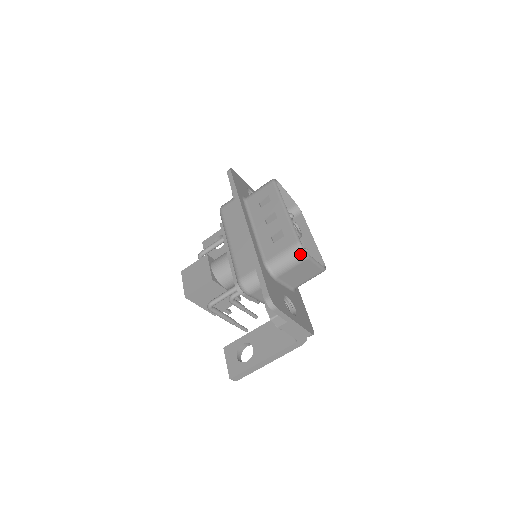
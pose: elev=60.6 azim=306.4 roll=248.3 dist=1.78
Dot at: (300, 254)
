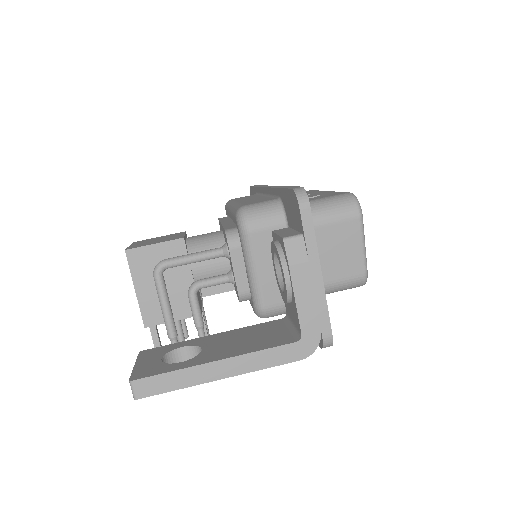
Dot at: (351, 203)
